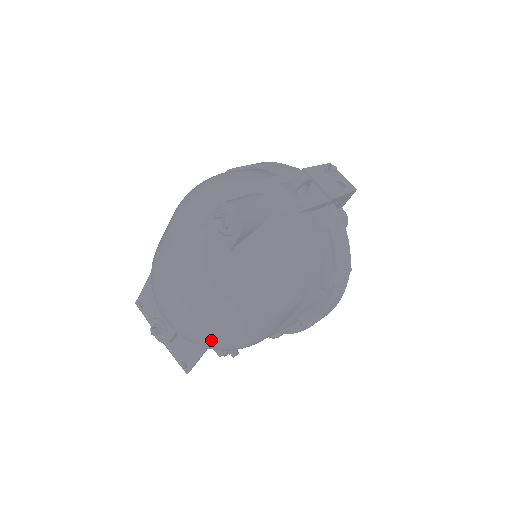
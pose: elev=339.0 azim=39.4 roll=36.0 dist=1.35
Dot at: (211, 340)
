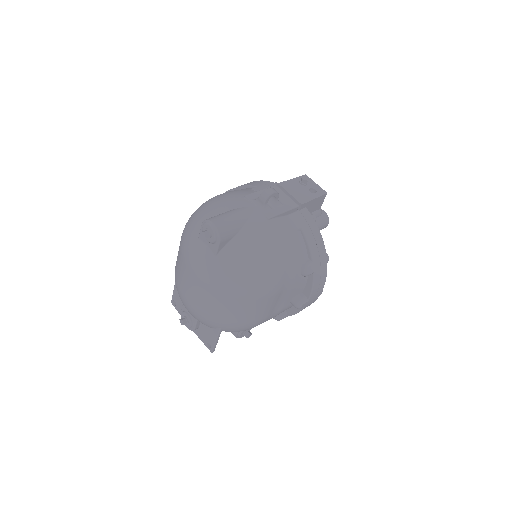
Dot at: (220, 323)
